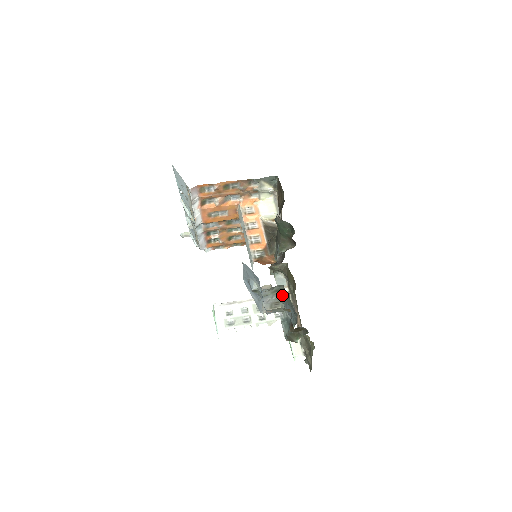
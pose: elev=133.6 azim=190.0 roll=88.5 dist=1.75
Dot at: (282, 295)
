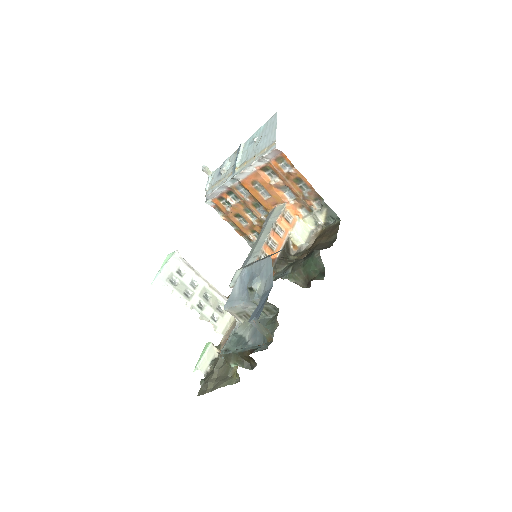
Dot at: (263, 316)
